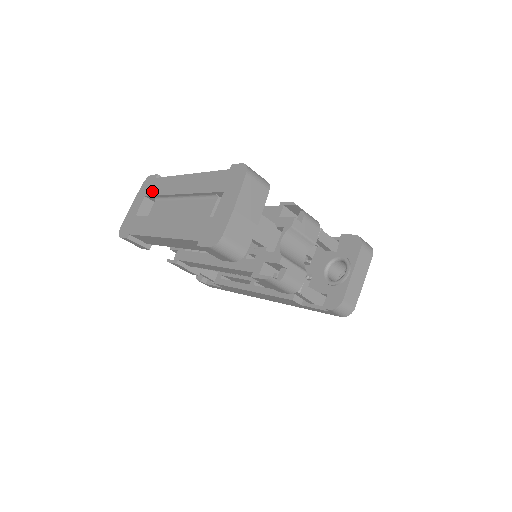
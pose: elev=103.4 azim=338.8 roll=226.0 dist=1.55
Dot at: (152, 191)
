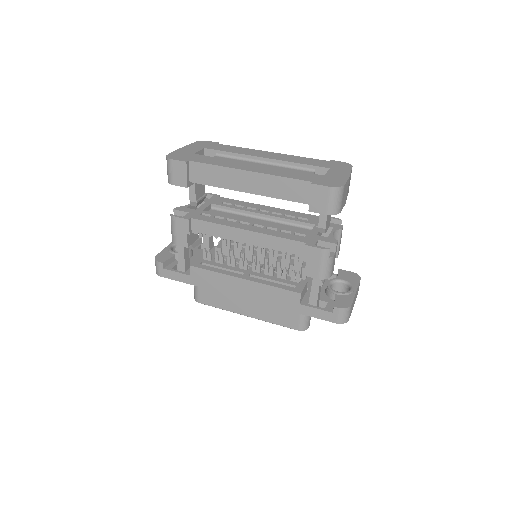
Dot at: (217, 148)
